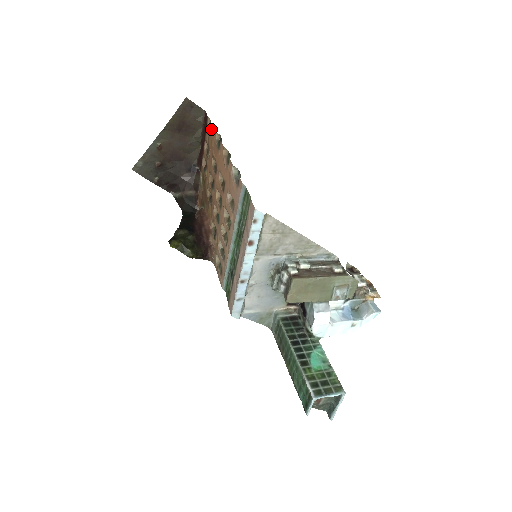
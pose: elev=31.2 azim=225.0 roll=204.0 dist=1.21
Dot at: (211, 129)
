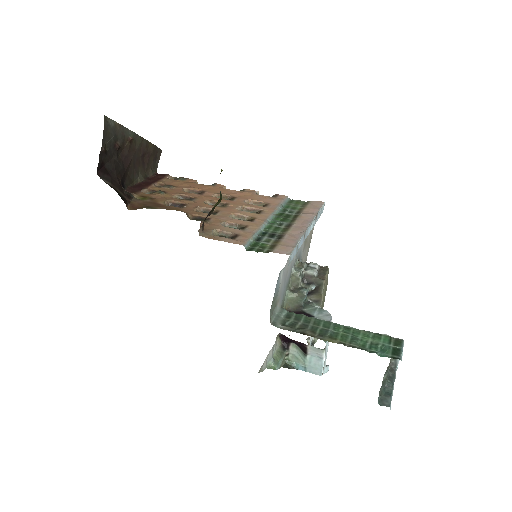
Dot at: (184, 178)
